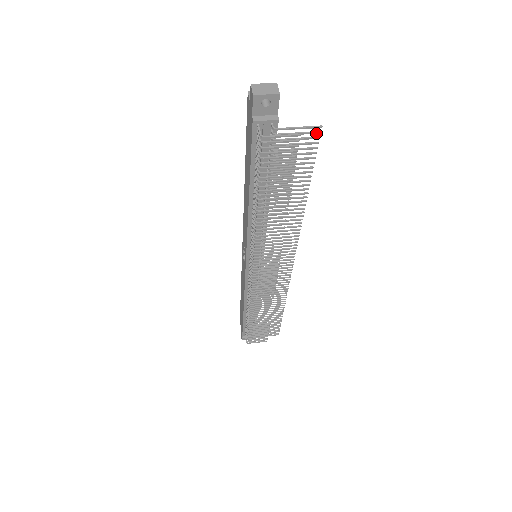
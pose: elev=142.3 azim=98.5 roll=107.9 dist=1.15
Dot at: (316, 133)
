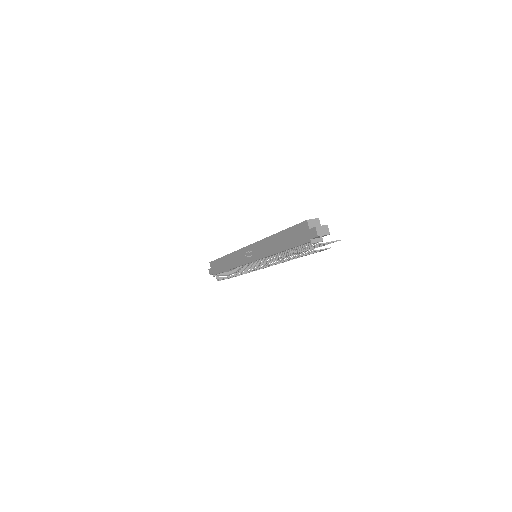
Dot at: (336, 241)
